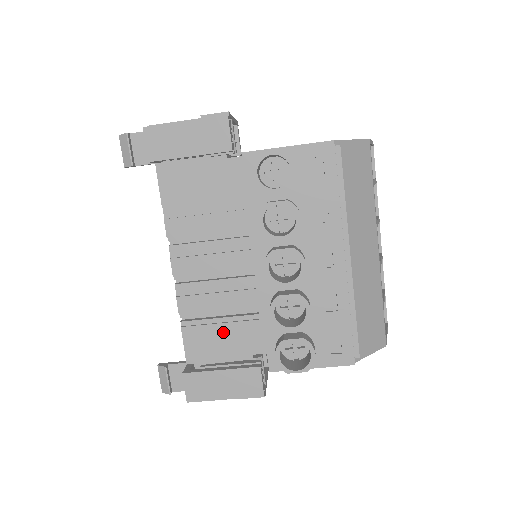
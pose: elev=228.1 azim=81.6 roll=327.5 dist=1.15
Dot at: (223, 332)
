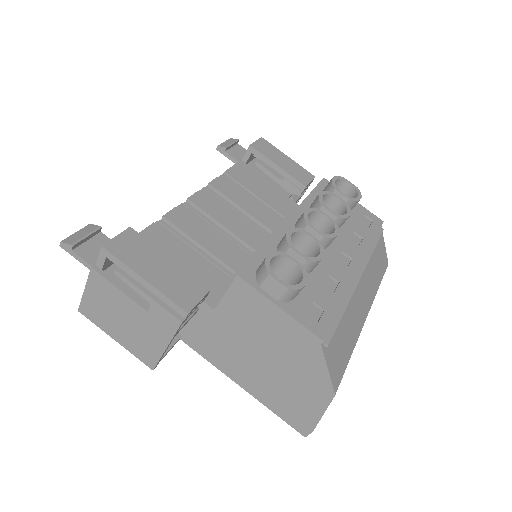
Dot at: (187, 258)
